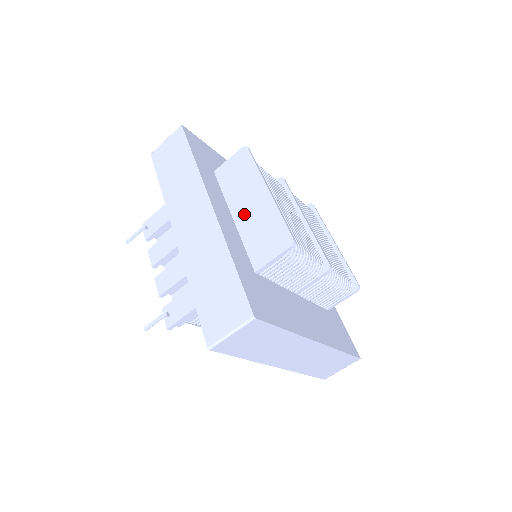
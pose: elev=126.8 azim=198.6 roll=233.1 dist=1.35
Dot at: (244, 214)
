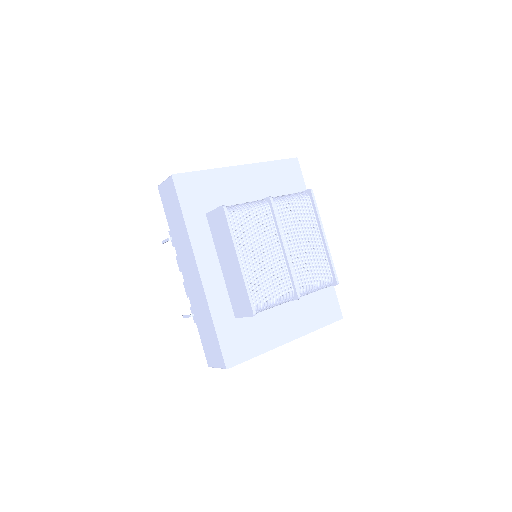
Dot at: (226, 269)
